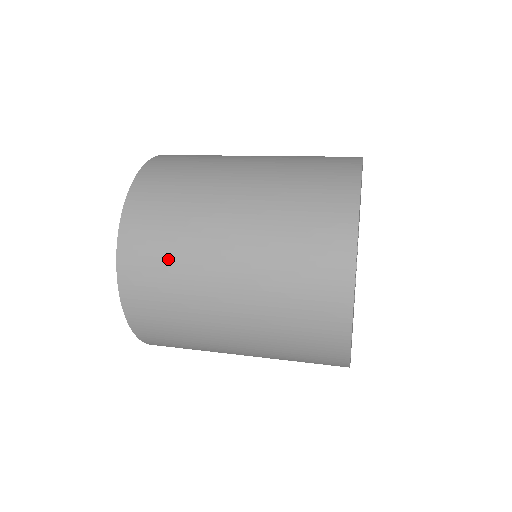
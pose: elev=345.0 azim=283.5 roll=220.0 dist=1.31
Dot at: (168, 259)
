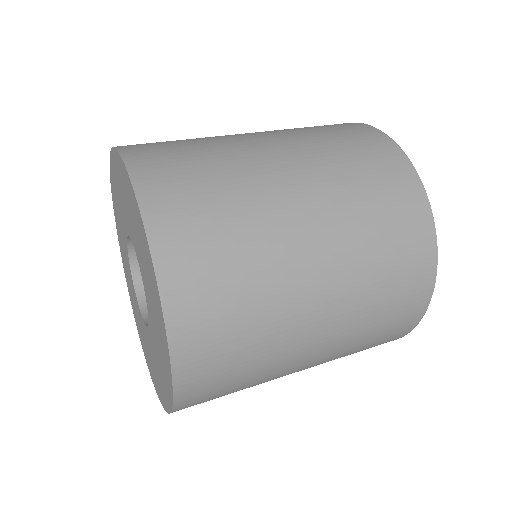
Dot at: (241, 384)
